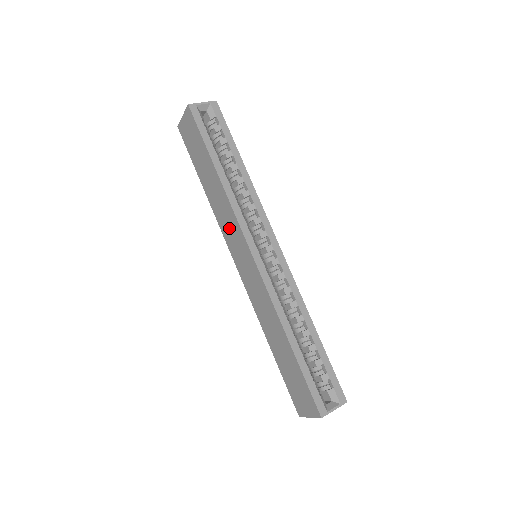
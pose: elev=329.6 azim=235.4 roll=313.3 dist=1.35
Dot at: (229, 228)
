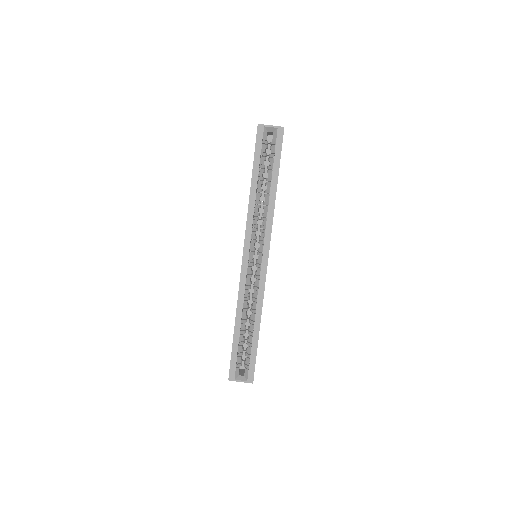
Dot at: occluded
